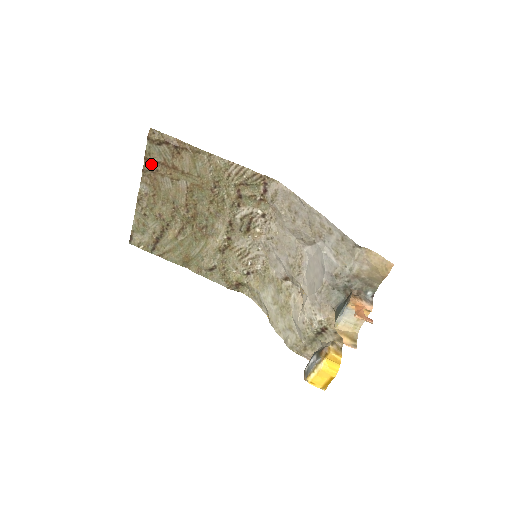
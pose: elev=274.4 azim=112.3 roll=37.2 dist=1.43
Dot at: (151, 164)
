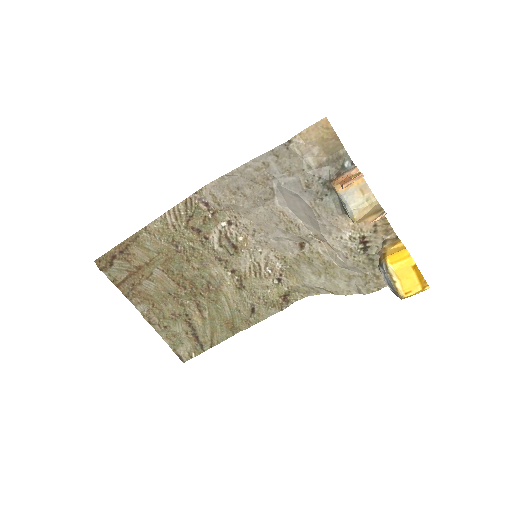
Dot at: (125, 285)
